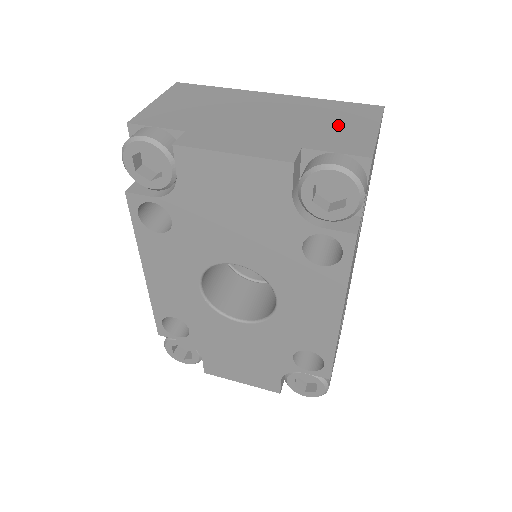
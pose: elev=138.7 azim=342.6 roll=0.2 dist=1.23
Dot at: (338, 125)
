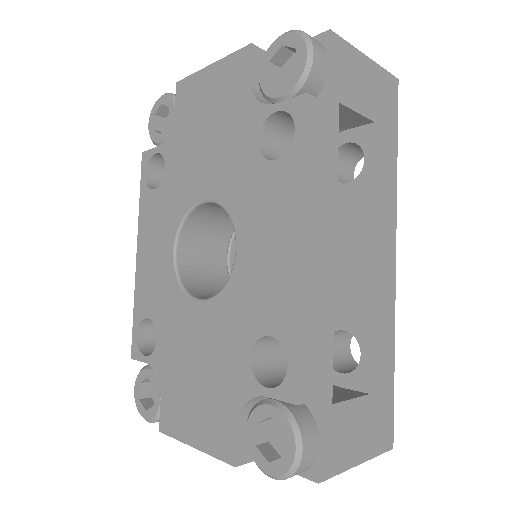
Dot at: occluded
